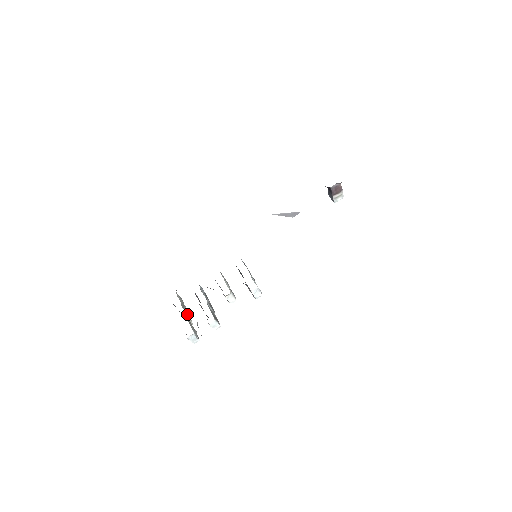
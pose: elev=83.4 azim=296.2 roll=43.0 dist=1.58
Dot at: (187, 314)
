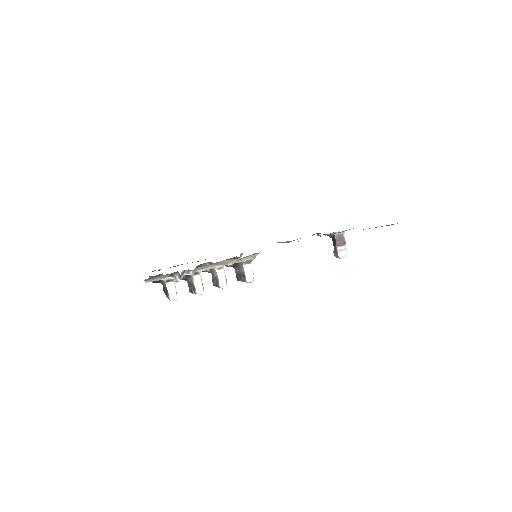
Dot at: occluded
